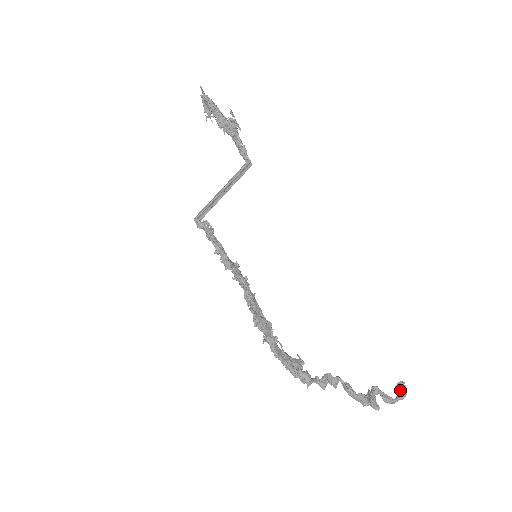
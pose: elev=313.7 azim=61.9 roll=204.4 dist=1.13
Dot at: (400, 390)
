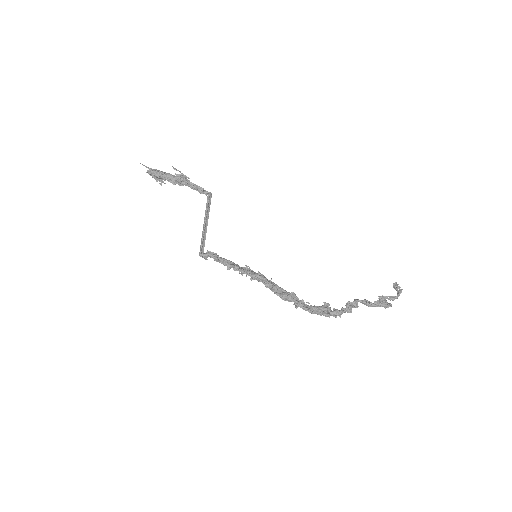
Dot at: (397, 288)
